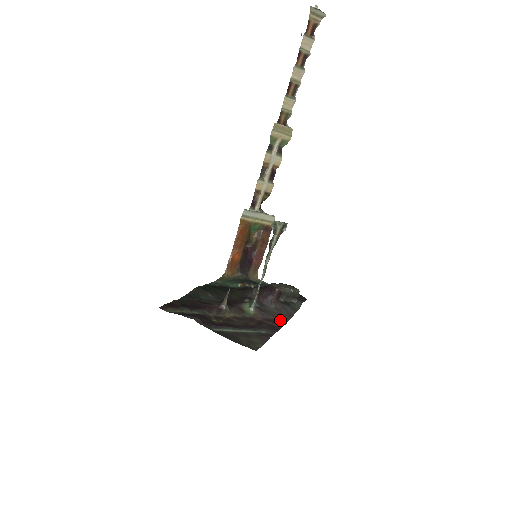
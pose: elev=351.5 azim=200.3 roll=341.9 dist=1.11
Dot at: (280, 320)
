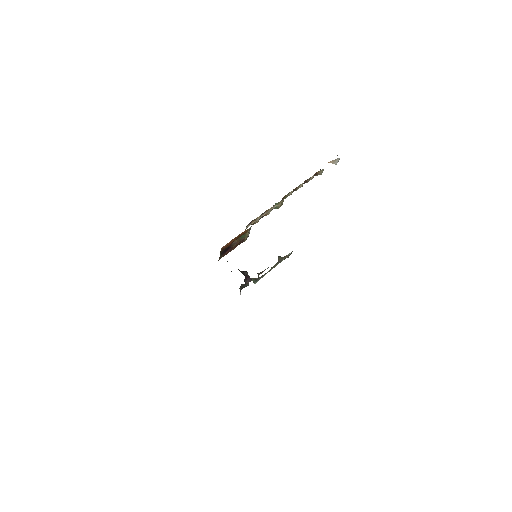
Dot at: occluded
